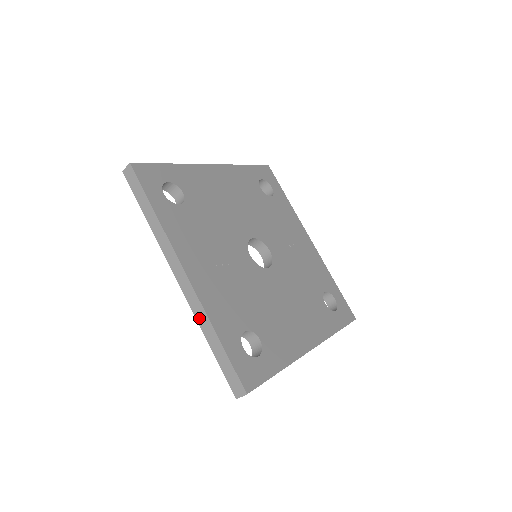
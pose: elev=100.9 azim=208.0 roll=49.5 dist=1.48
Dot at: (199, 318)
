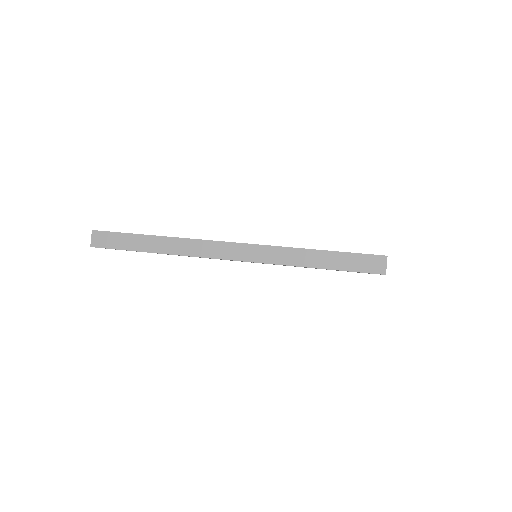
Dot at: (282, 260)
